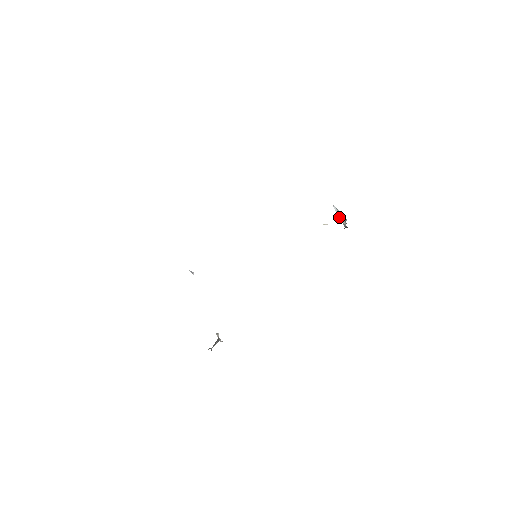
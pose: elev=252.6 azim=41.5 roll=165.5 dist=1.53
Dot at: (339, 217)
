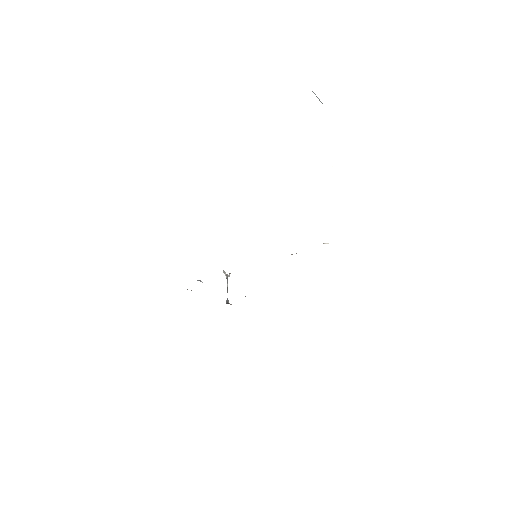
Dot at: occluded
